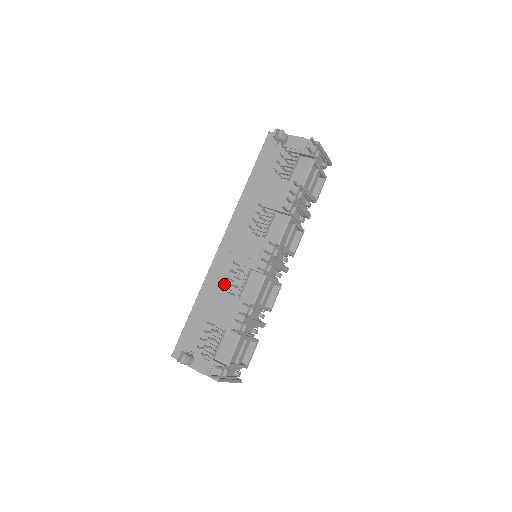
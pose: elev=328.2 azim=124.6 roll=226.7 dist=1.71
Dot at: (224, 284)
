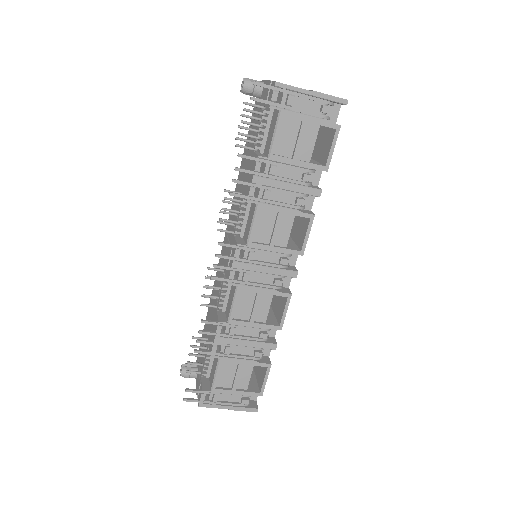
Dot at: (216, 292)
